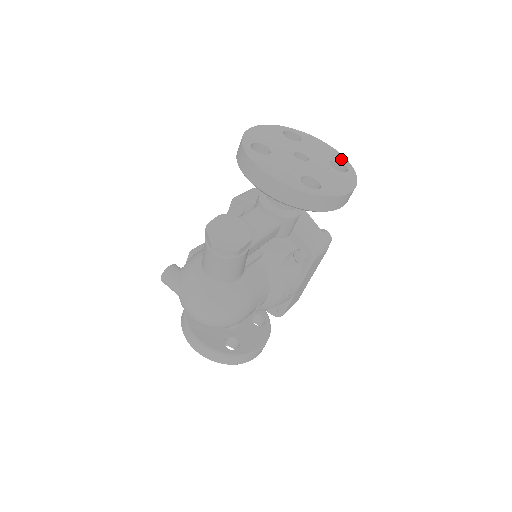
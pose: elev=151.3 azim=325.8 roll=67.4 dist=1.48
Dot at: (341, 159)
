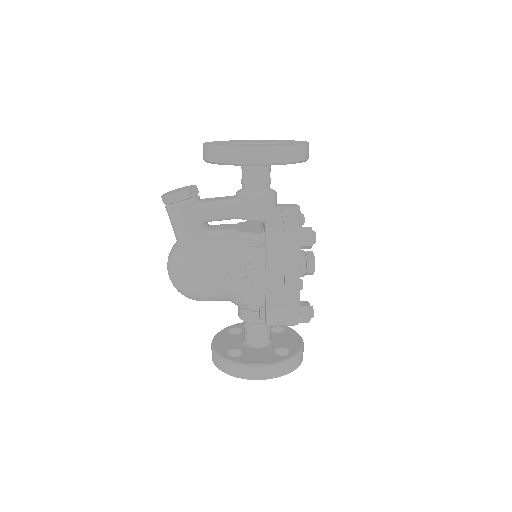
Dot at: (299, 143)
